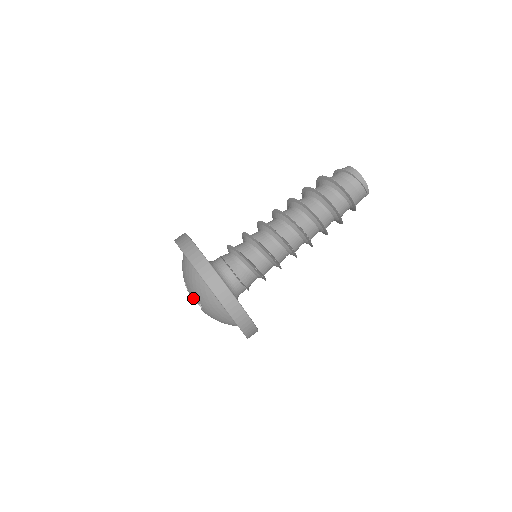
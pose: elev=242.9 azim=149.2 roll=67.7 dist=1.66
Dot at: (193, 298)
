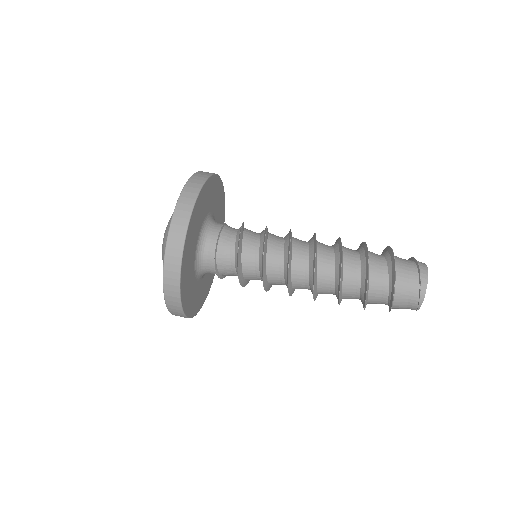
Dot at: occluded
